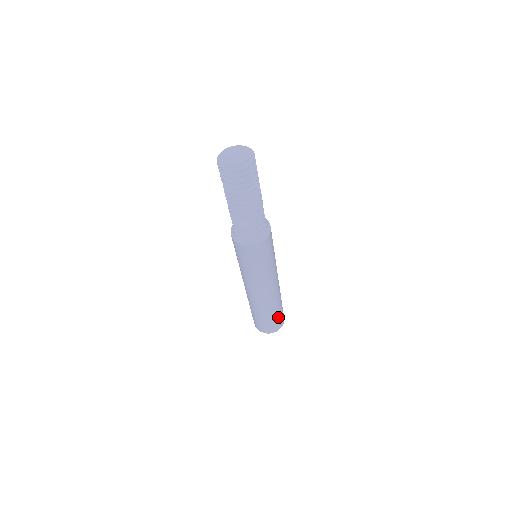
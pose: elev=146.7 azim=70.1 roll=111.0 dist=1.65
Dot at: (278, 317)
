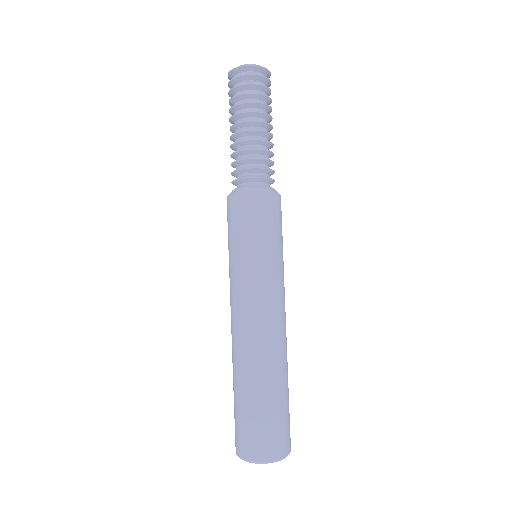
Dot at: (281, 414)
